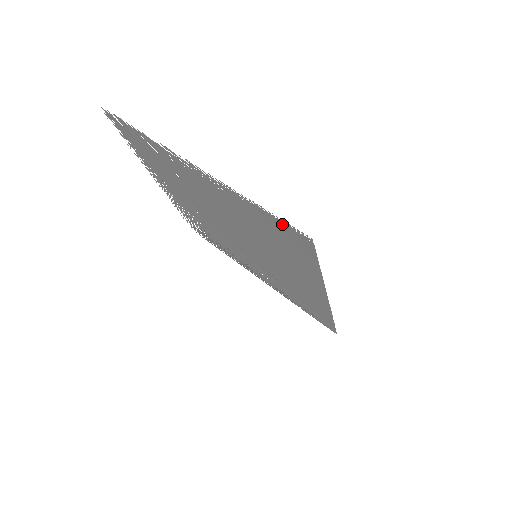
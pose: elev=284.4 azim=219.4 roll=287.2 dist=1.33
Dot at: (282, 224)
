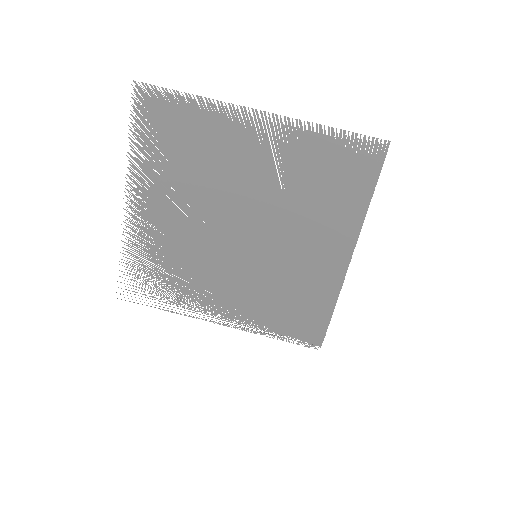
Dot at: (357, 143)
